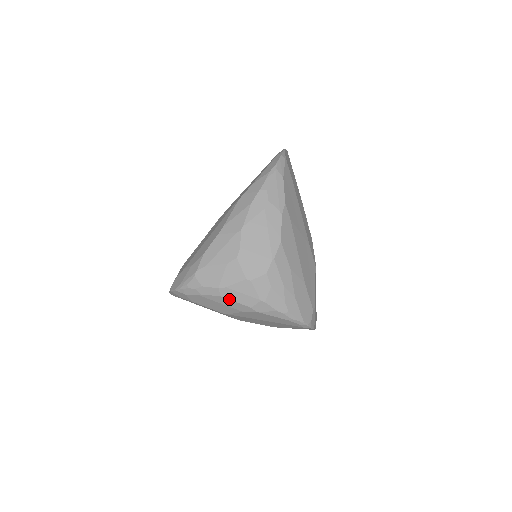
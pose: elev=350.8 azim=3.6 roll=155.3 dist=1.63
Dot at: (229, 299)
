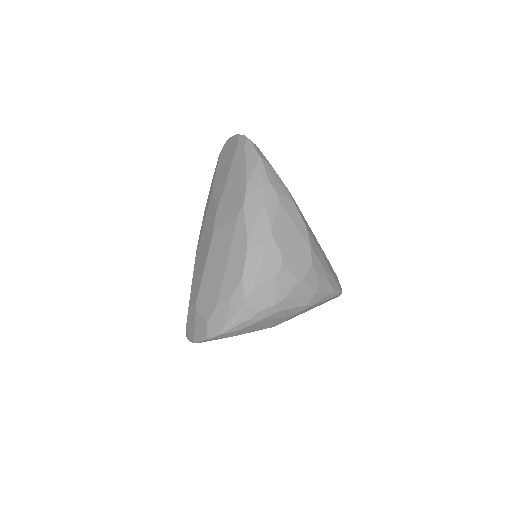
Dot at: (287, 309)
